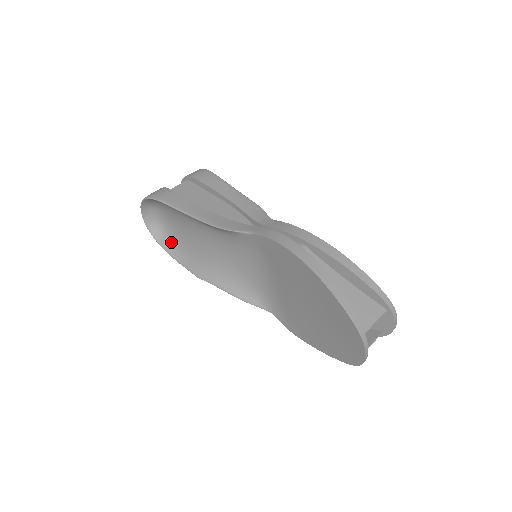
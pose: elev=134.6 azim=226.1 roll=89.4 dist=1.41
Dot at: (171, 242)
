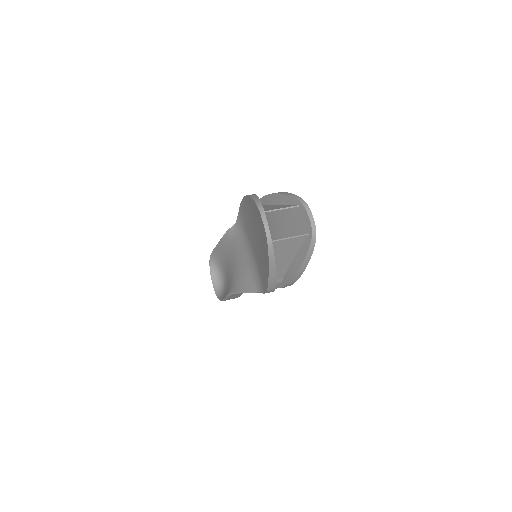
Dot at: (224, 293)
